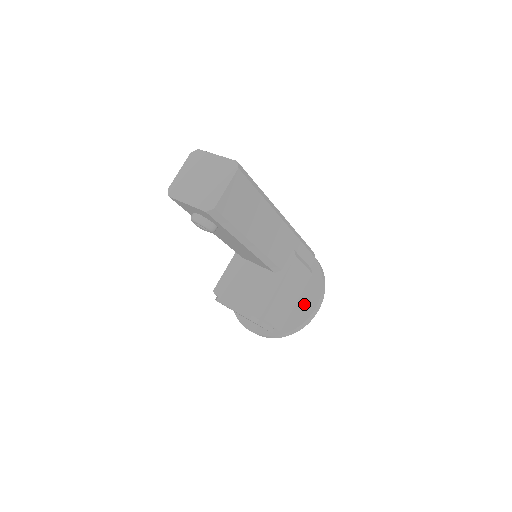
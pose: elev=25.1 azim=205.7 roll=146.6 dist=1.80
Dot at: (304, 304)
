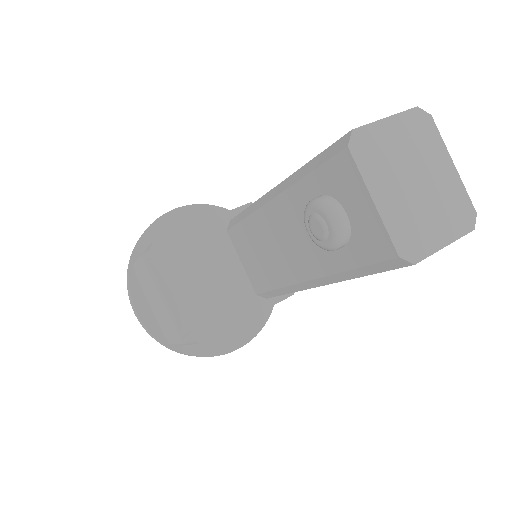
Dot at: (230, 332)
